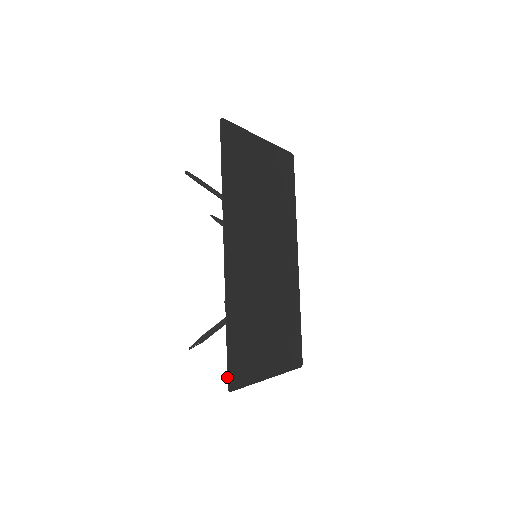
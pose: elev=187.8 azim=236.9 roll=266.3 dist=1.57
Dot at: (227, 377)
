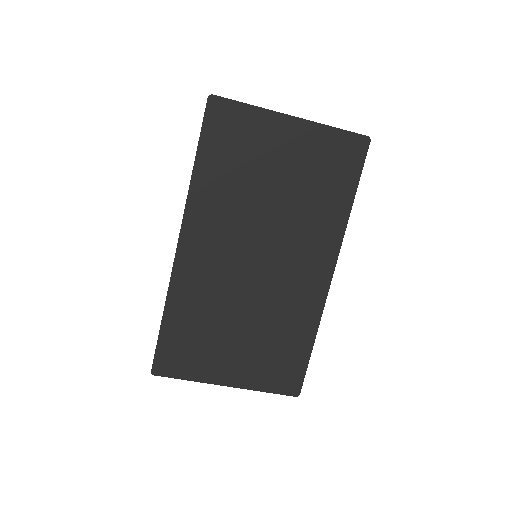
Dot at: (153, 361)
